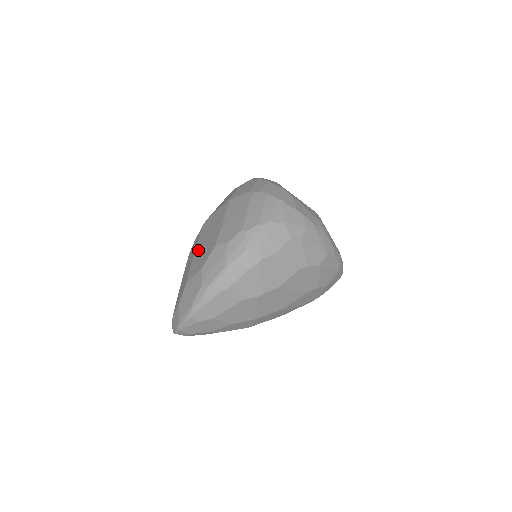
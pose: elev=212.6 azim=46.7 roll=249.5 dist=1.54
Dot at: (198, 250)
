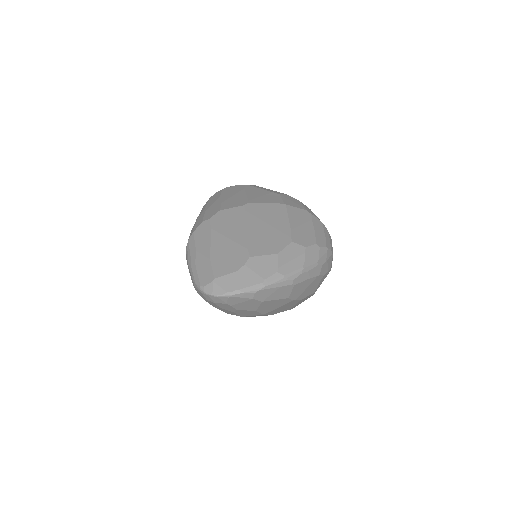
Dot at: (254, 230)
